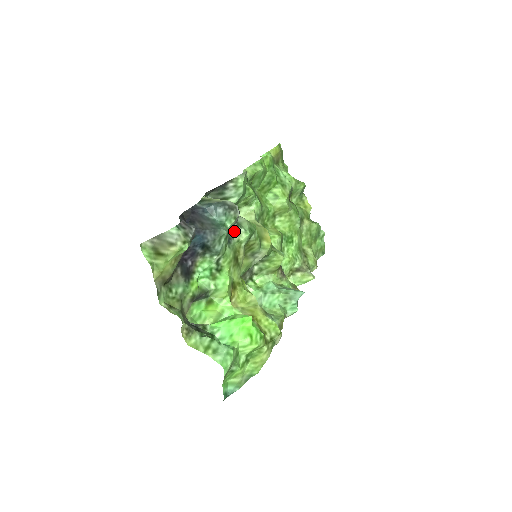
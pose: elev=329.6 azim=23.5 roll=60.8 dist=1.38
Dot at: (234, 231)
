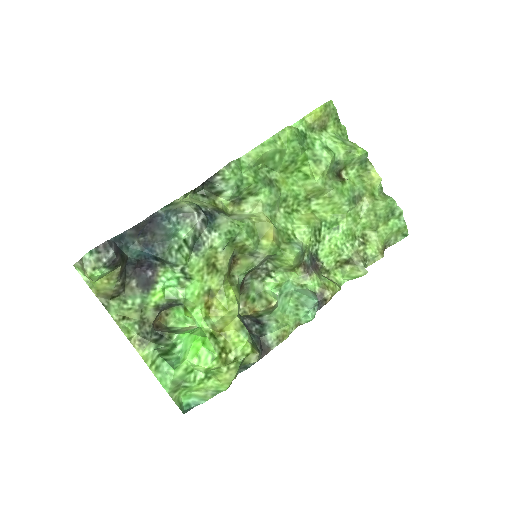
Dot at: (204, 236)
